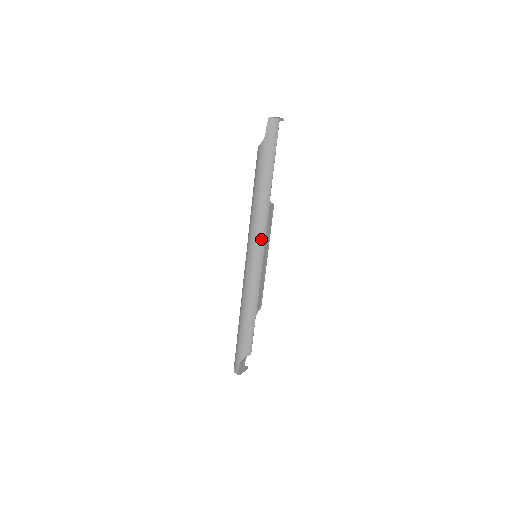
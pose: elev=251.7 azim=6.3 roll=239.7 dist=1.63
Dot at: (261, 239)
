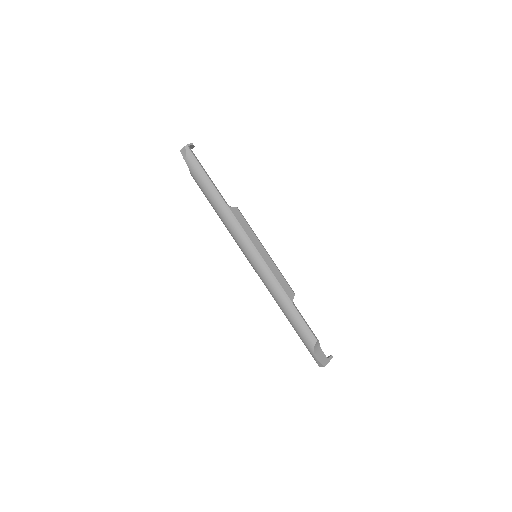
Dot at: (245, 239)
